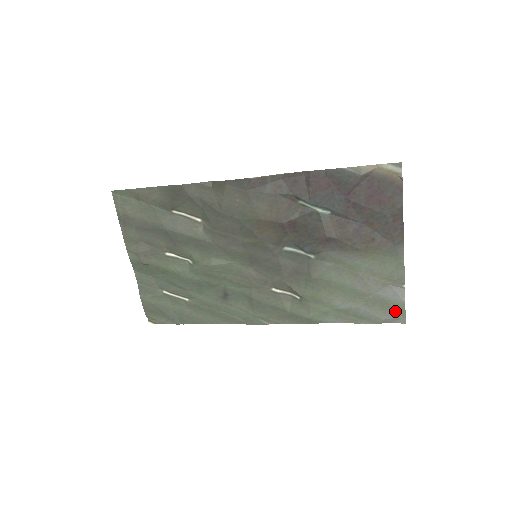
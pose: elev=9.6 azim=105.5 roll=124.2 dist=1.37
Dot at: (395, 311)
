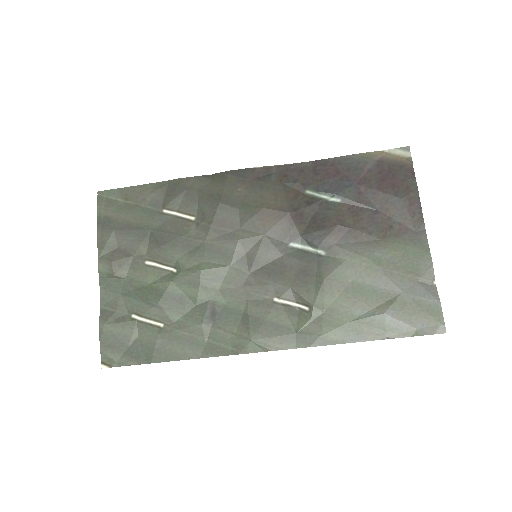
Dot at: (430, 315)
